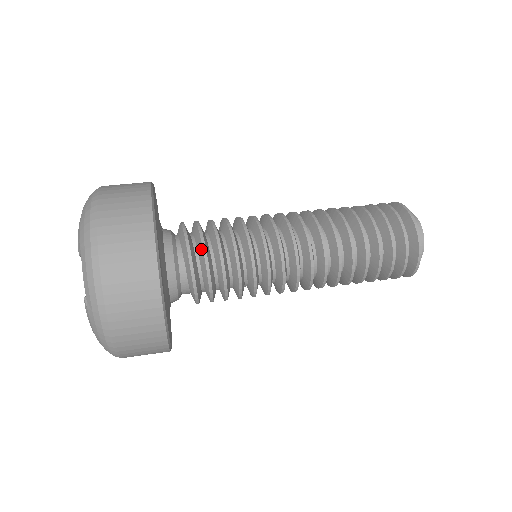
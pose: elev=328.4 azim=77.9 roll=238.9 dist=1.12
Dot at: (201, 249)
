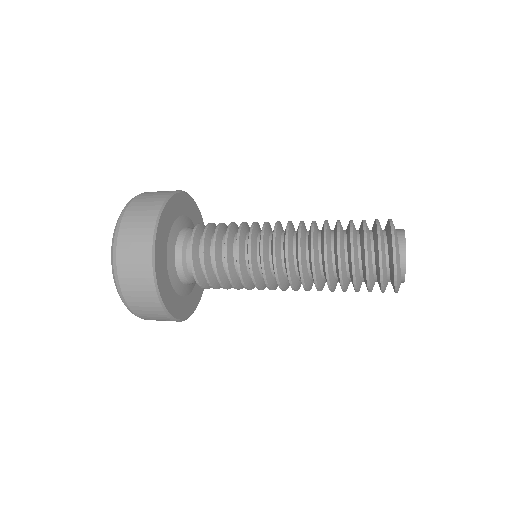
Dot at: occluded
